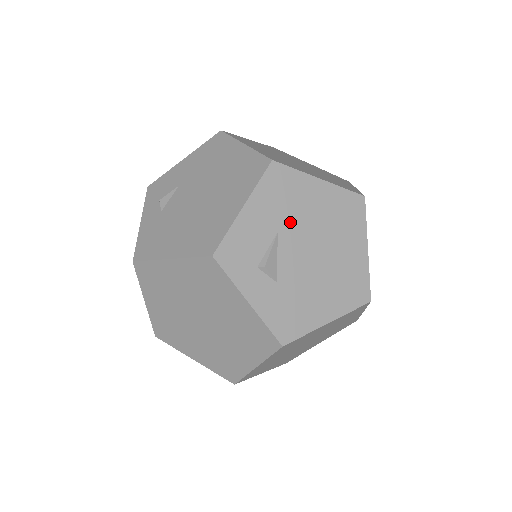
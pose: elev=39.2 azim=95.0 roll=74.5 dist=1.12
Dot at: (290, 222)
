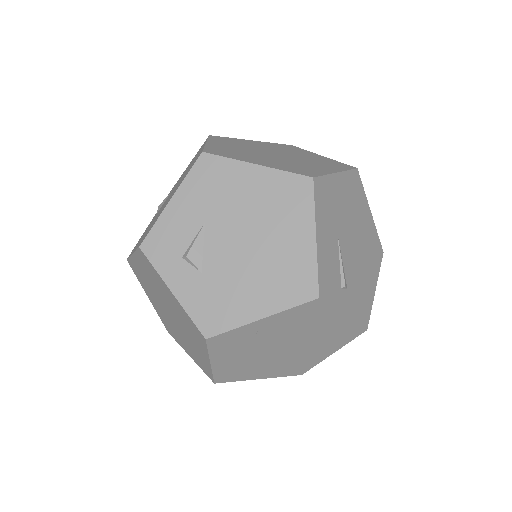
Dot at: (219, 212)
